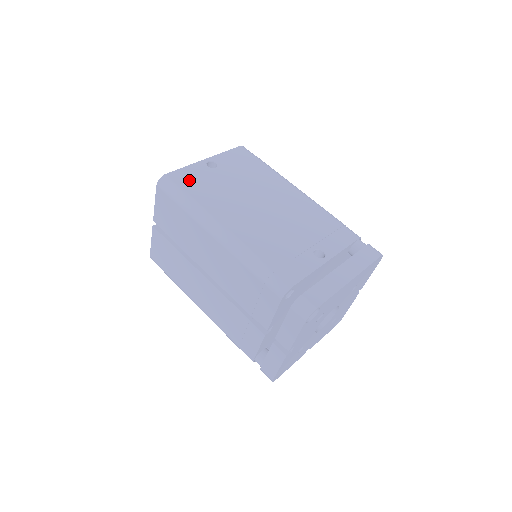
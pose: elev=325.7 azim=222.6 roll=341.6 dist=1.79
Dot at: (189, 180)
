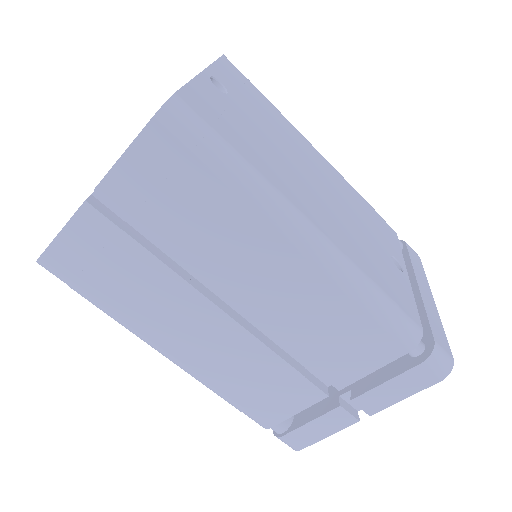
Dot at: (216, 115)
